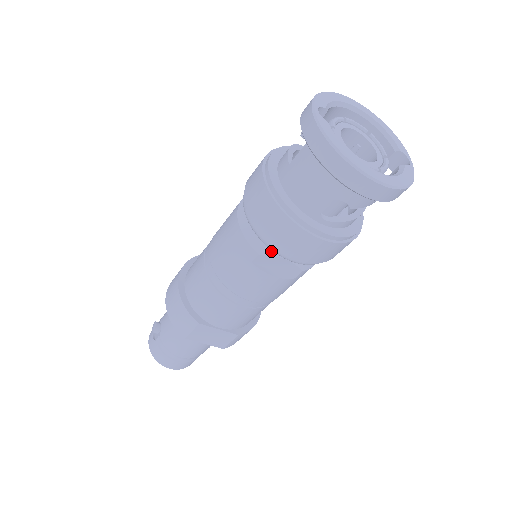
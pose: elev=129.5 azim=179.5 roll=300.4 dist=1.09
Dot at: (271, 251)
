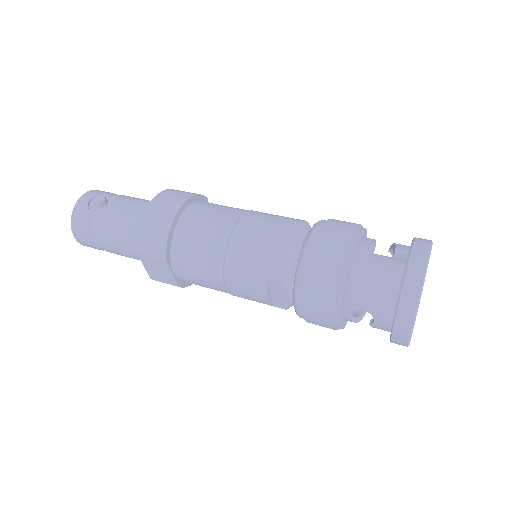
Dot at: (289, 287)
